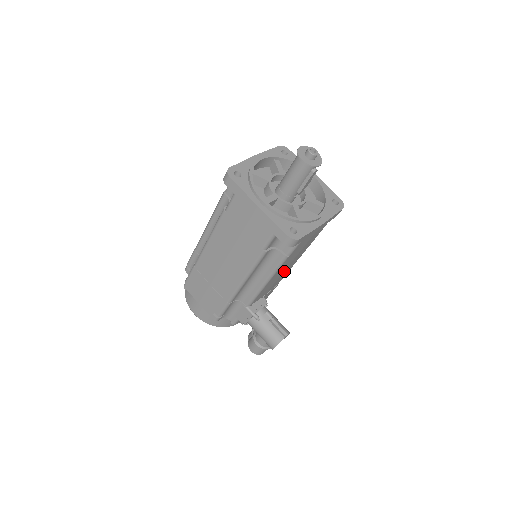
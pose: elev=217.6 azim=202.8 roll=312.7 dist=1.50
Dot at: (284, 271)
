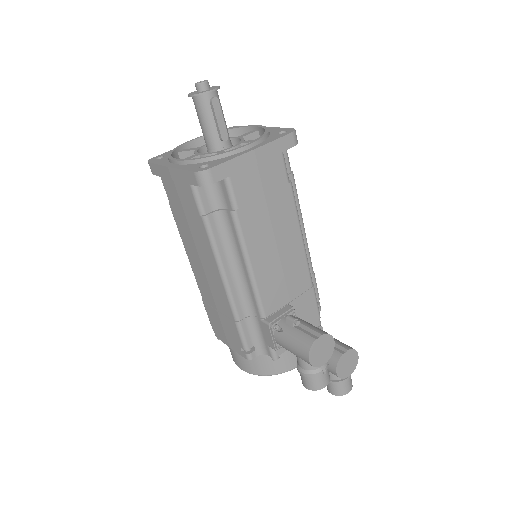
Dot at: (281, 252)
